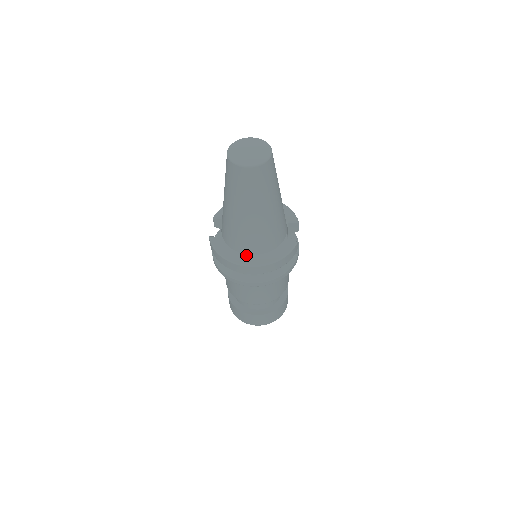
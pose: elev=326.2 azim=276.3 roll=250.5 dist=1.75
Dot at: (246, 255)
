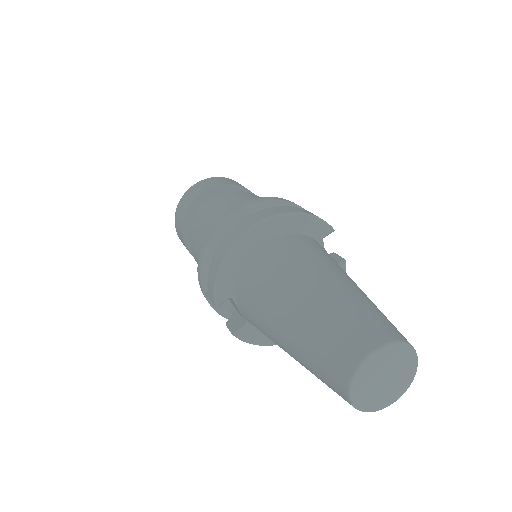
Dot at: occluded
